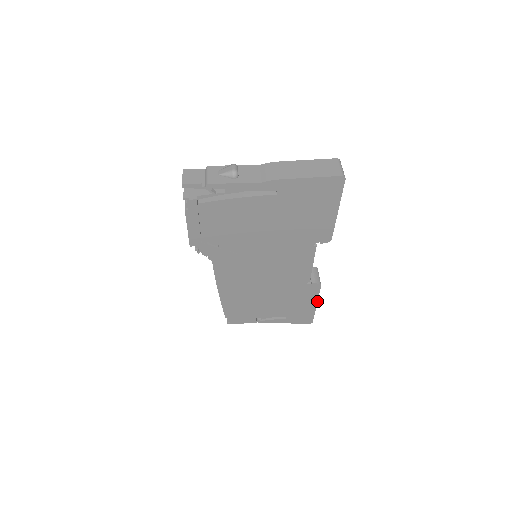
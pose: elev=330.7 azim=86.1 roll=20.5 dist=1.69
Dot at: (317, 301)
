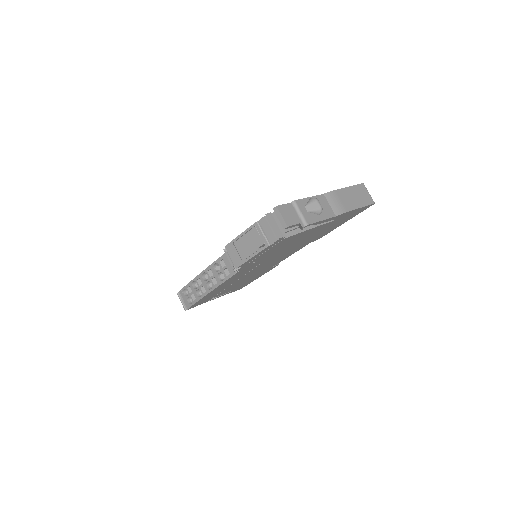
Dot at: occluded
